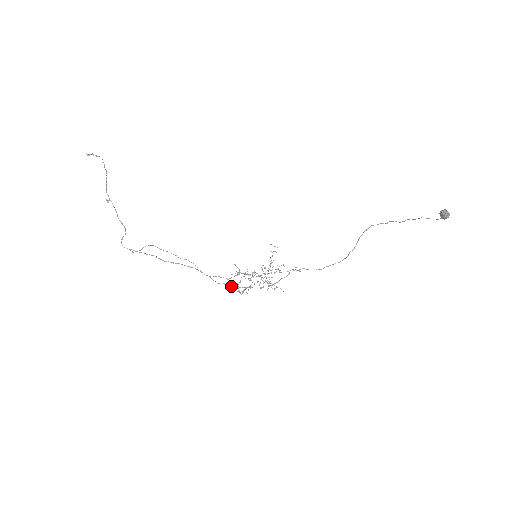
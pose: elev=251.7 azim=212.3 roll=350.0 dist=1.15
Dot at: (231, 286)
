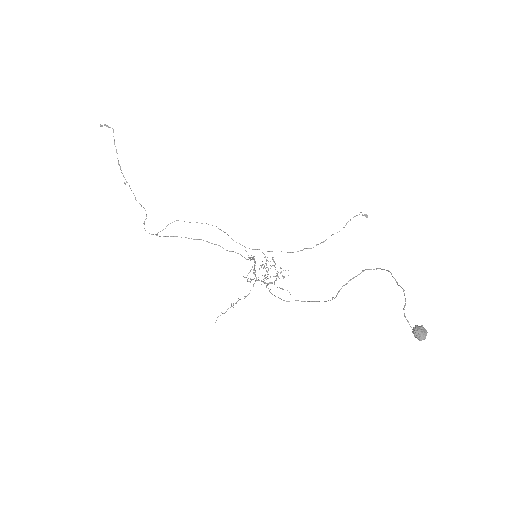
Dot at: occluded
